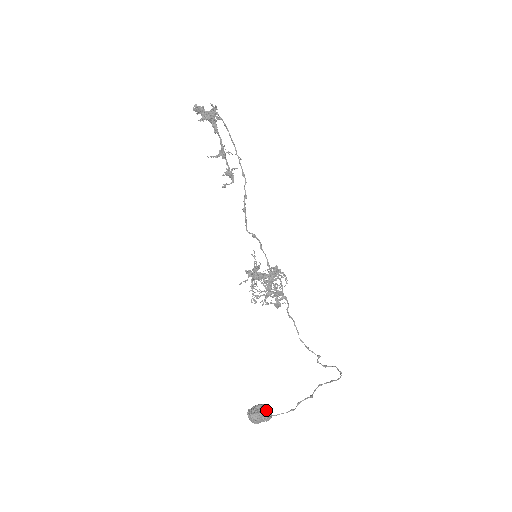
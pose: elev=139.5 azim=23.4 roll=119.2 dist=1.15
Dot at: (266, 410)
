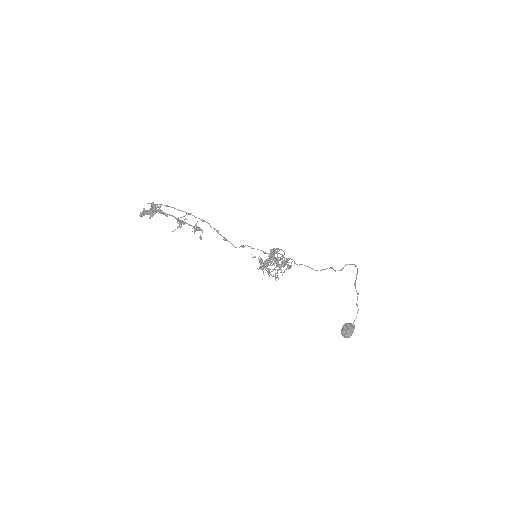
Dot at: (349, 325)
